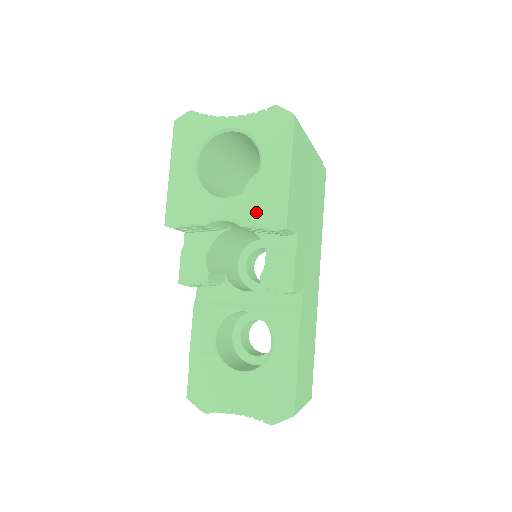
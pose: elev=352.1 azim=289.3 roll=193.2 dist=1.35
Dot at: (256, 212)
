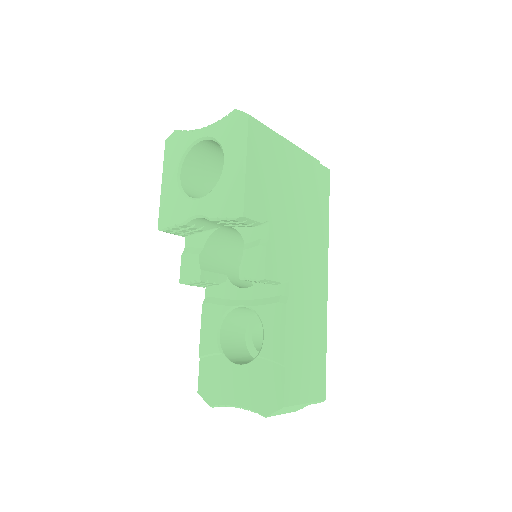
Dot at: (220, 205)
